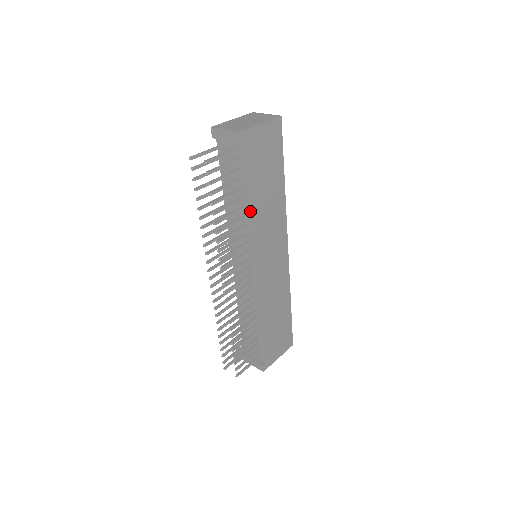
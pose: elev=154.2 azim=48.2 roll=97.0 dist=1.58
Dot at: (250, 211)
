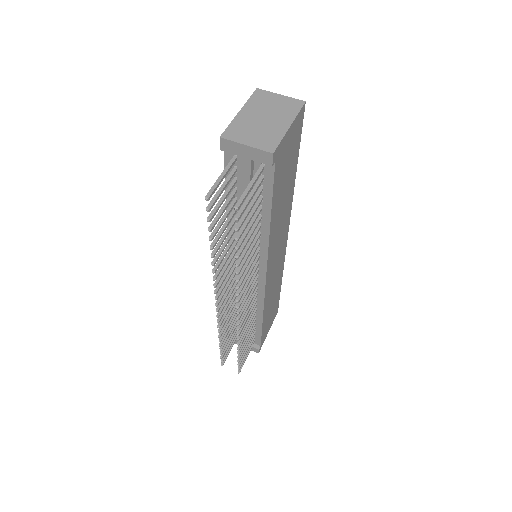
Dot at: (269, 230)
